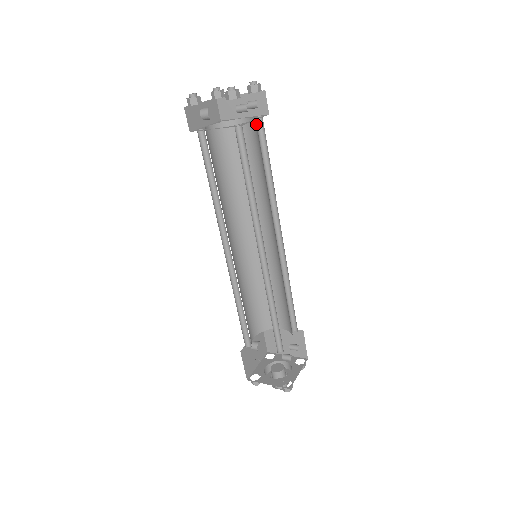
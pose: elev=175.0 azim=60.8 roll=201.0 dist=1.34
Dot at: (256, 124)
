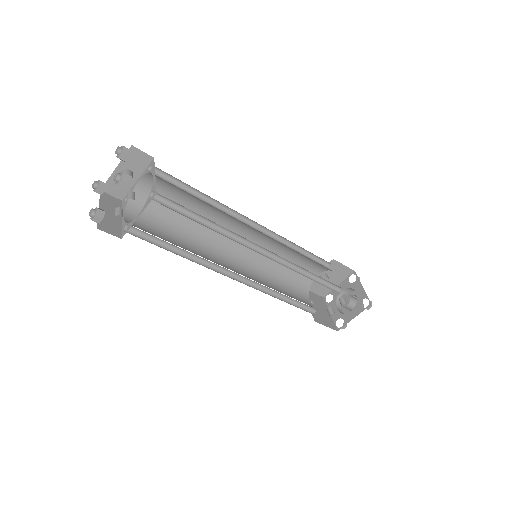
Dot at: occluded
